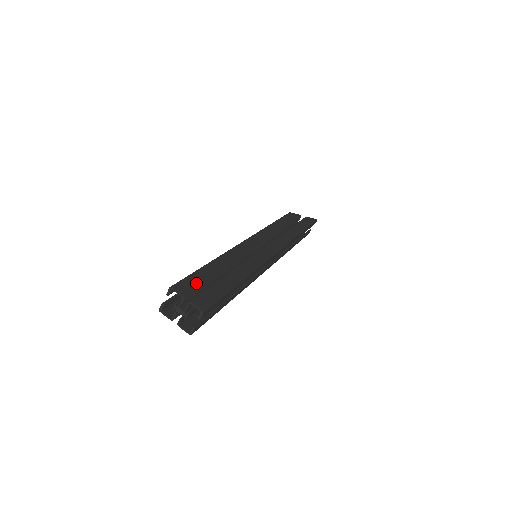
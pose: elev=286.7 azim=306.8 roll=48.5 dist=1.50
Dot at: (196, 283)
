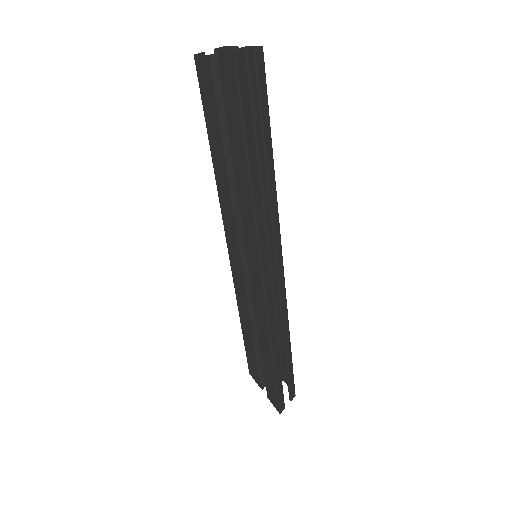
Dot at: occluded
